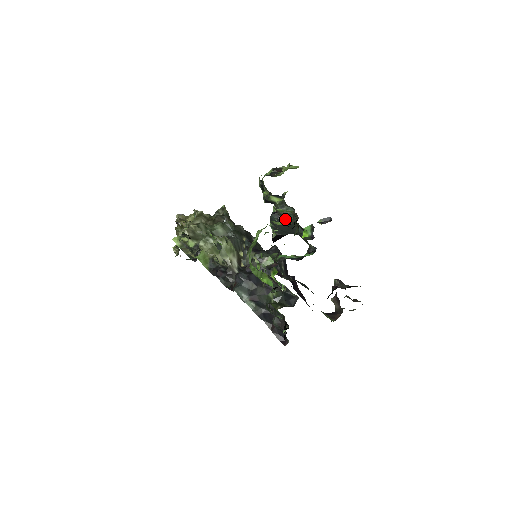
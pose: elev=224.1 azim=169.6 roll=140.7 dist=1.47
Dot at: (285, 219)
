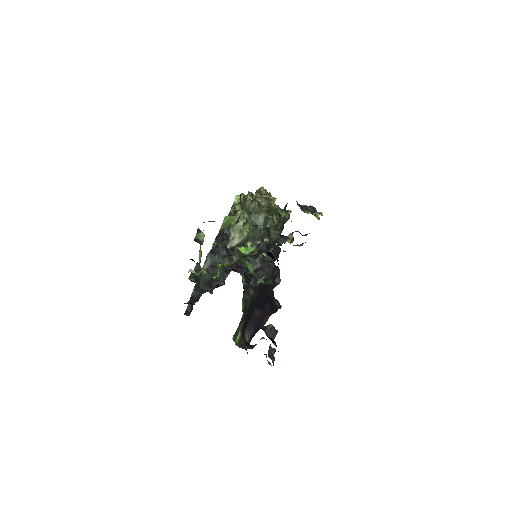
Dot at: (278, 244)
